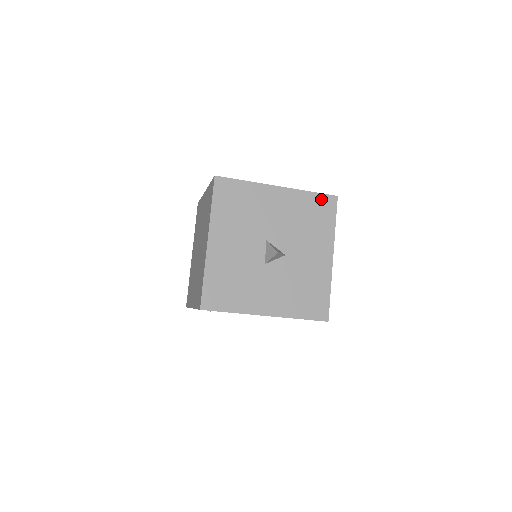
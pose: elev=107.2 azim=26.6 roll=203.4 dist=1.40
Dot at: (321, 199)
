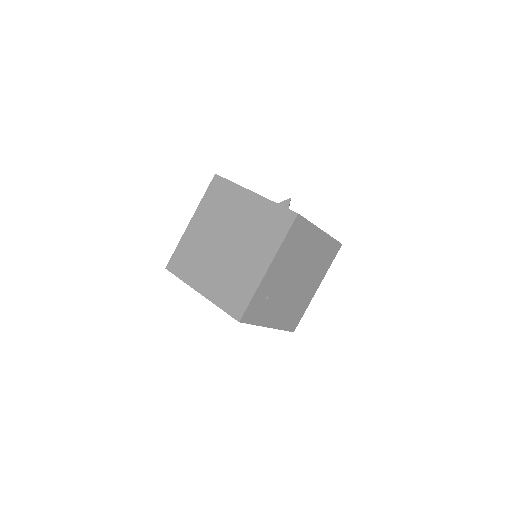
Dot at: occluded
